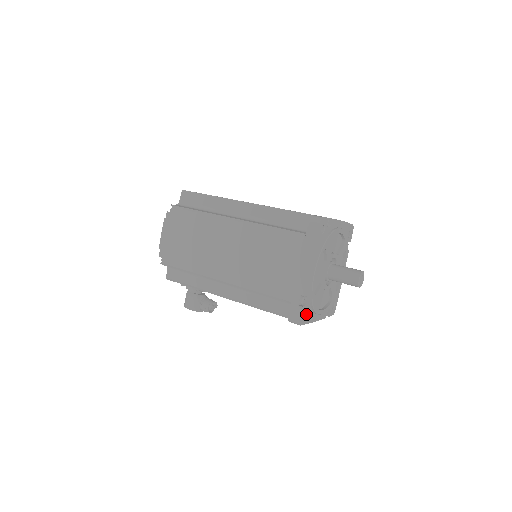
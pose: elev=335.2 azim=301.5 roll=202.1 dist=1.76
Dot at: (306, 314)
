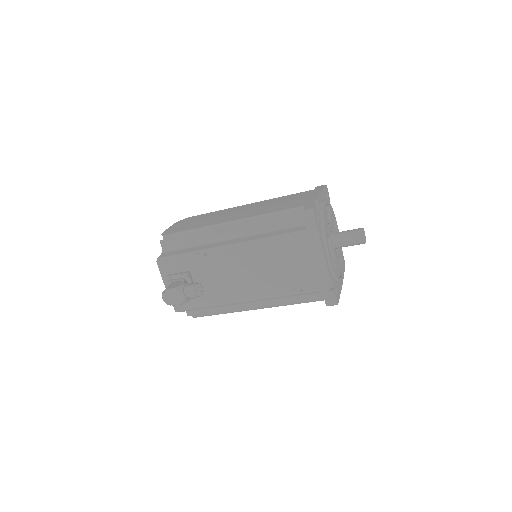
Dot at: (318, 222)
